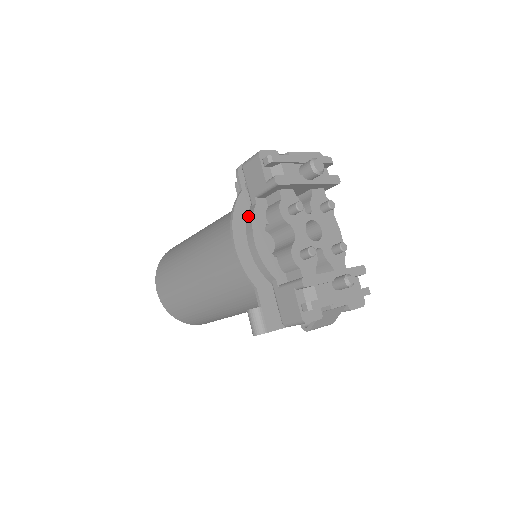
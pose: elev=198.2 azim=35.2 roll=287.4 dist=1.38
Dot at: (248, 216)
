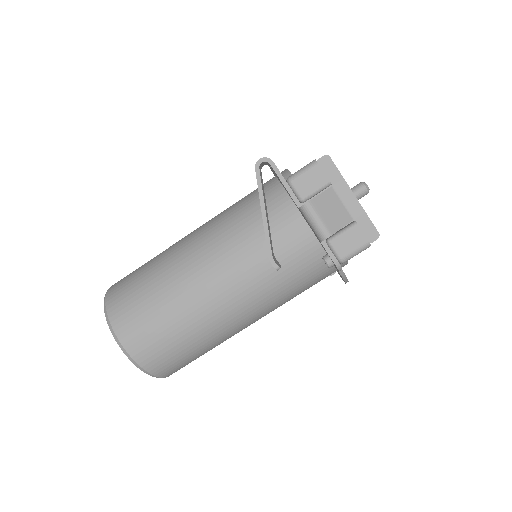
Dot at: occluded
